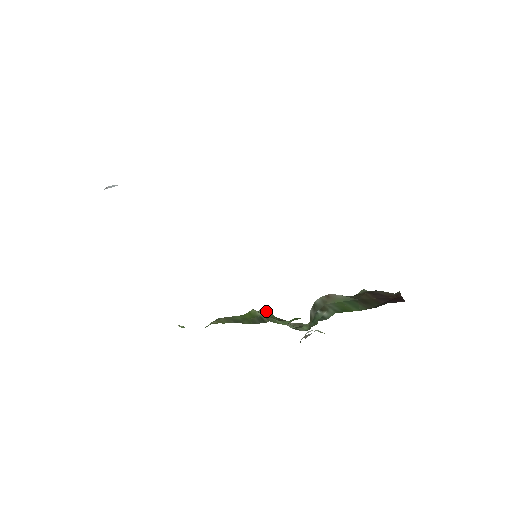
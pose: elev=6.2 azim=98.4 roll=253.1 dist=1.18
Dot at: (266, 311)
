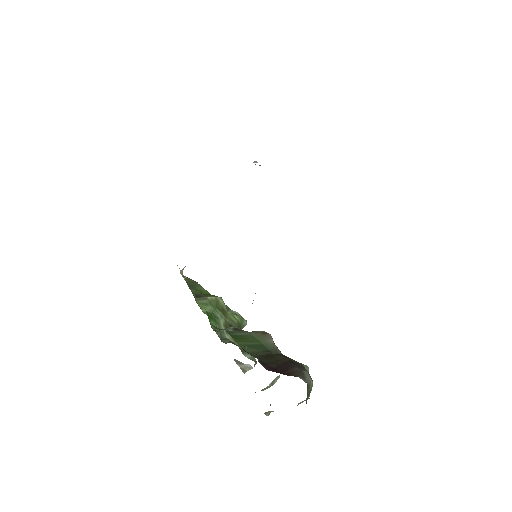
Dot at: (238, 315)
